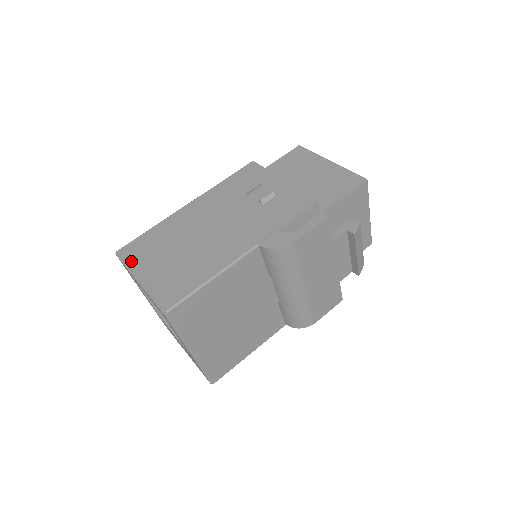
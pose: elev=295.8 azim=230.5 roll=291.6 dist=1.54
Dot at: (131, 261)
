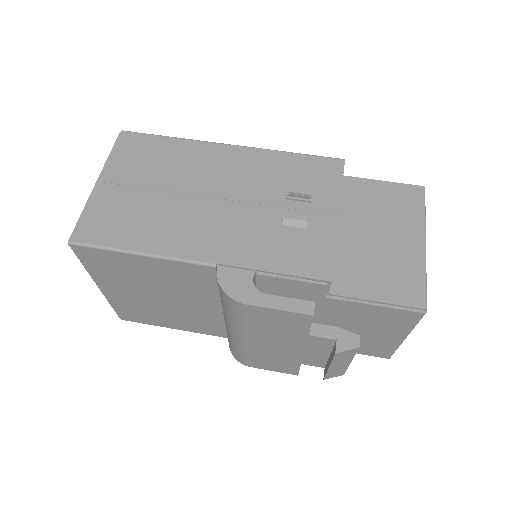
Dot at: (117, 155)
